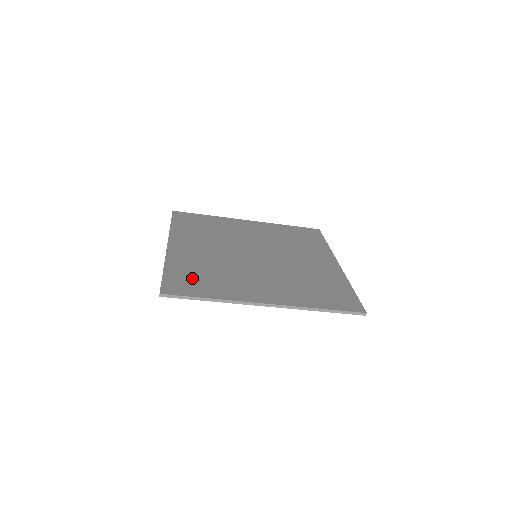
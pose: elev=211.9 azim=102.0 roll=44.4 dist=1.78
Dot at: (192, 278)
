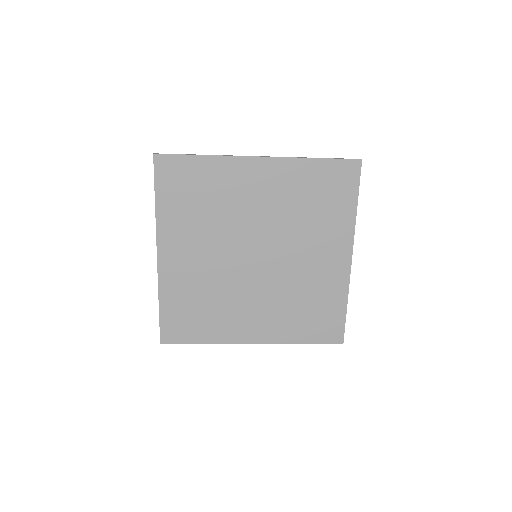
Dot at: (186, 316)
